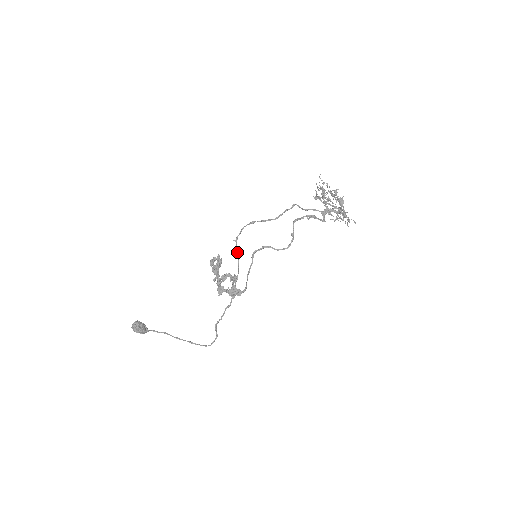
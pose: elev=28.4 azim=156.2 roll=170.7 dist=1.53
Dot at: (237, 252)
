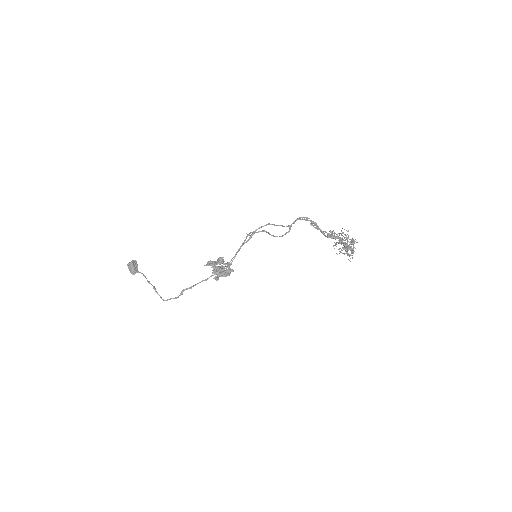
Dot at: (243, 242)
